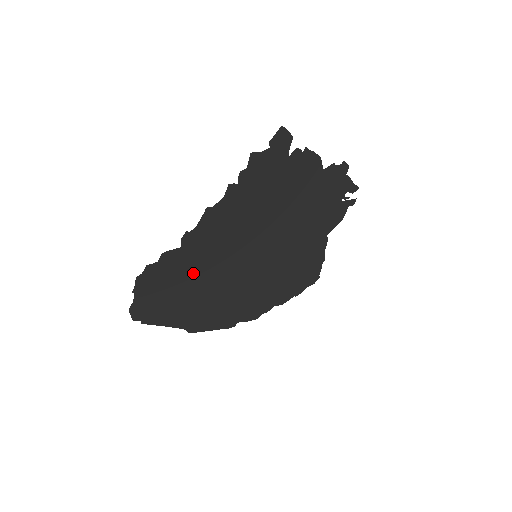
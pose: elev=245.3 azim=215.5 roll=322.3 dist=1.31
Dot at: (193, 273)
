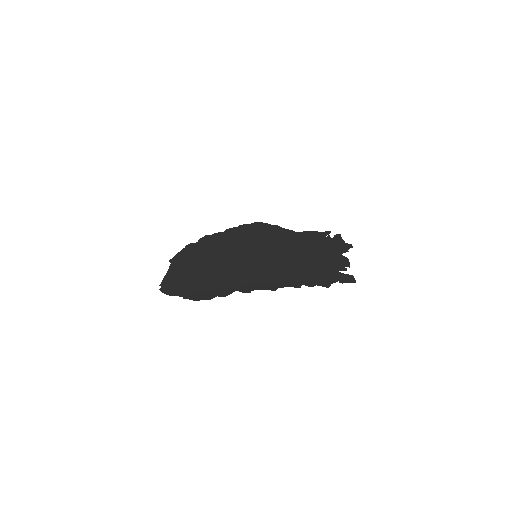
Dot at: (220, 277)
